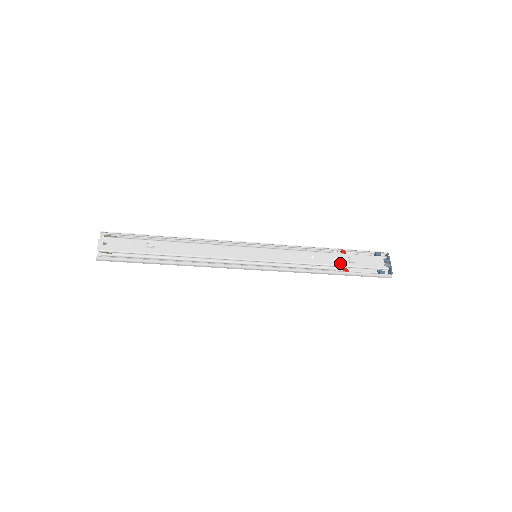
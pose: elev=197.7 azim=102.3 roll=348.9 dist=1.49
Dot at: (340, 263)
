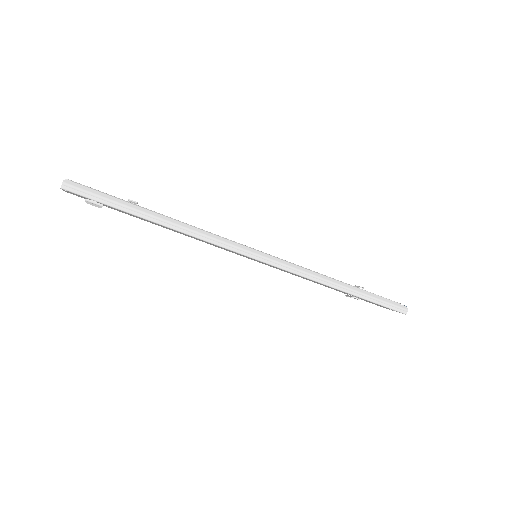
Dot at: (349, 284)
